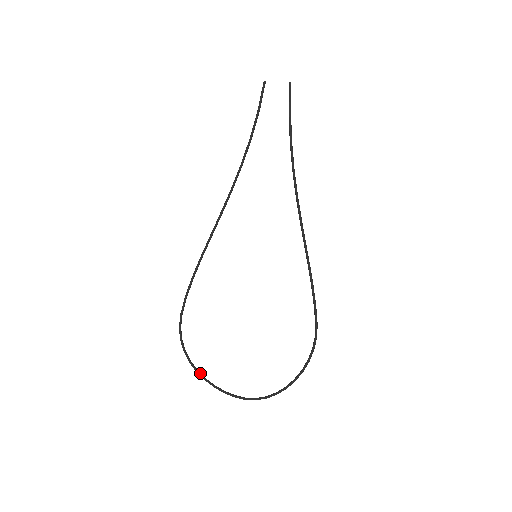
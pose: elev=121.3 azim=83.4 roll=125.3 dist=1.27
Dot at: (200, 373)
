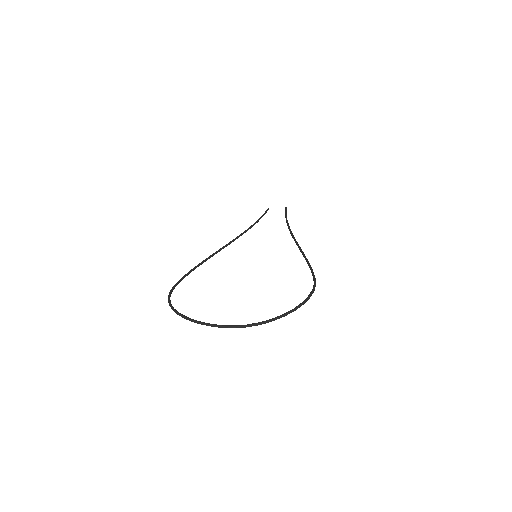
Dot at: (182, 314)
